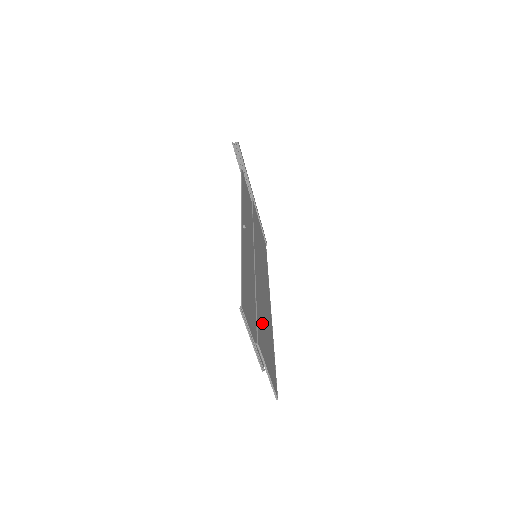
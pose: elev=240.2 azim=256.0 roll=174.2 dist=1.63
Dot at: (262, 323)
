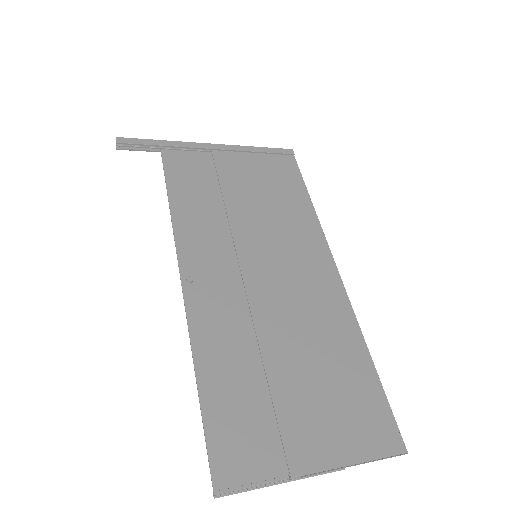
Dot at: (304, 387)
